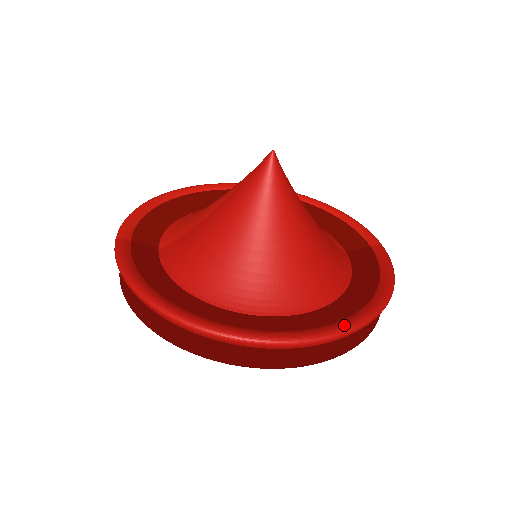
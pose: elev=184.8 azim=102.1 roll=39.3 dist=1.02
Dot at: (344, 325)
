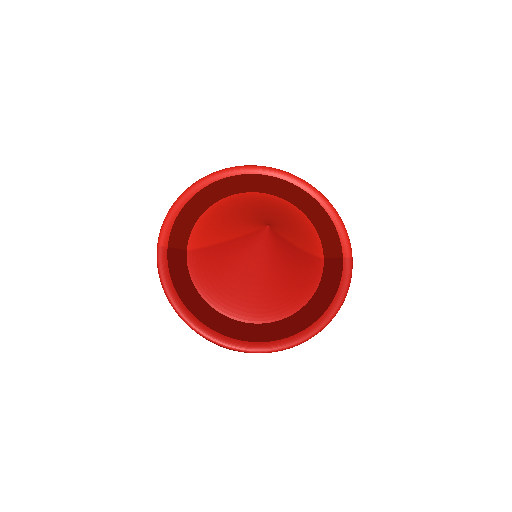
Dot at: (294, 342)
